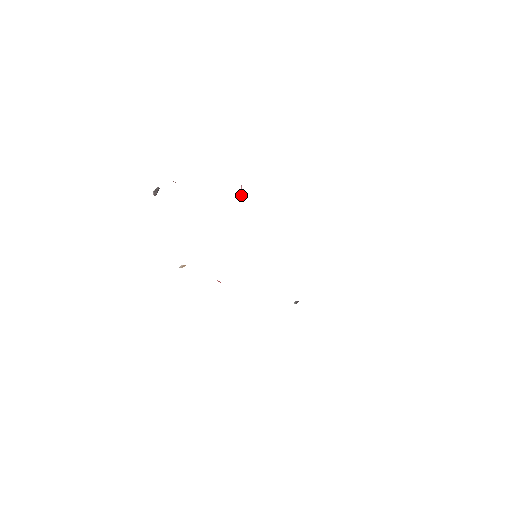
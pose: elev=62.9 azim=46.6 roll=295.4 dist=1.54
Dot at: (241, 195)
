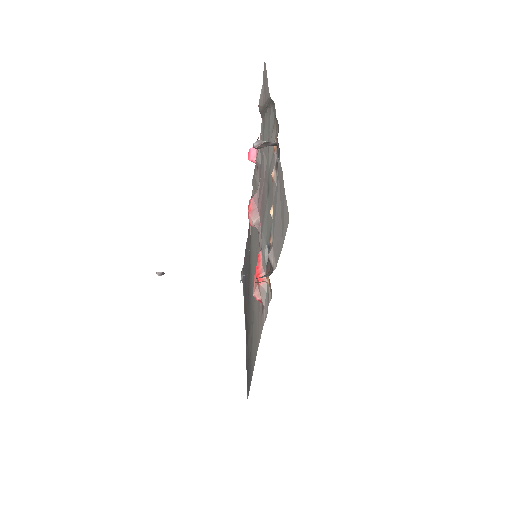
Dot at: (249, 158)
